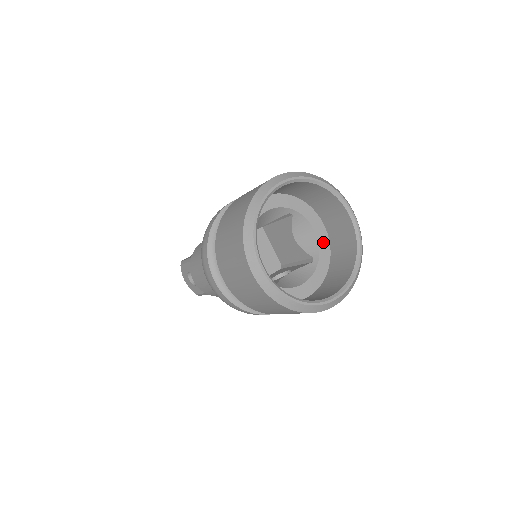
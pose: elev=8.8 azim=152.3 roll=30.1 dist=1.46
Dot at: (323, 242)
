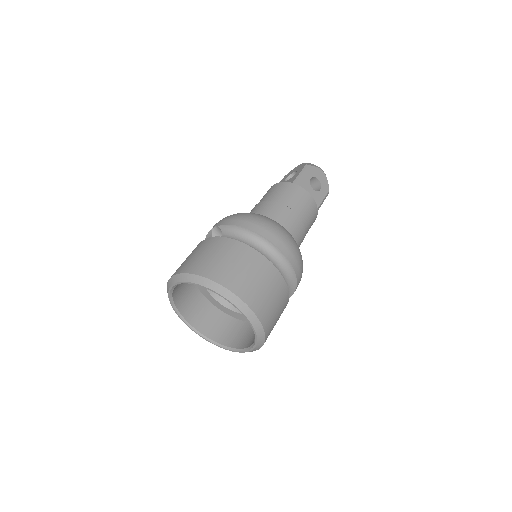
Dot at: occluded
